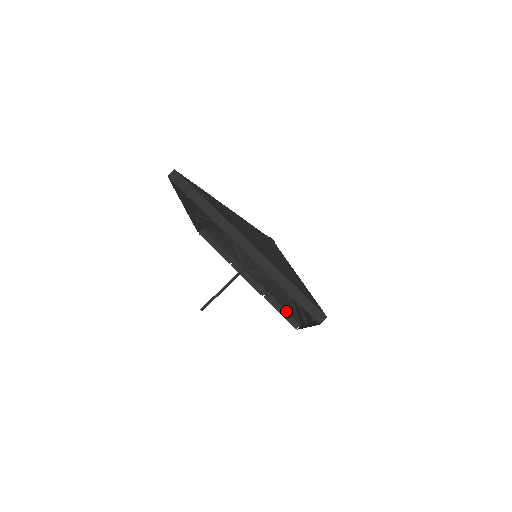
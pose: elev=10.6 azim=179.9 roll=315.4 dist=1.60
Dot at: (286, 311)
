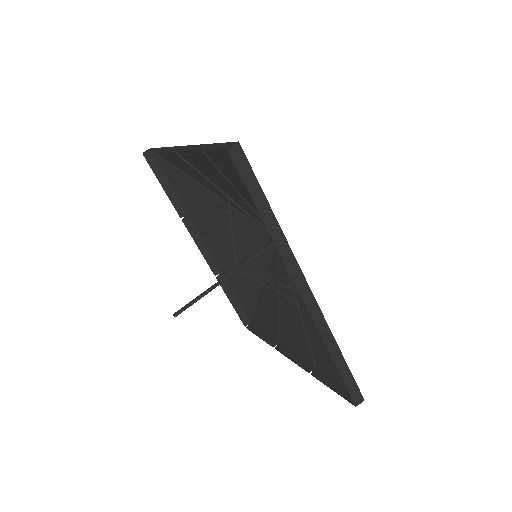
Dot at: (342, 385)
